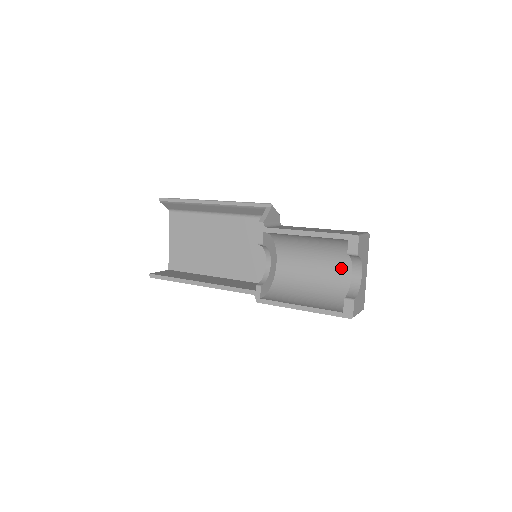
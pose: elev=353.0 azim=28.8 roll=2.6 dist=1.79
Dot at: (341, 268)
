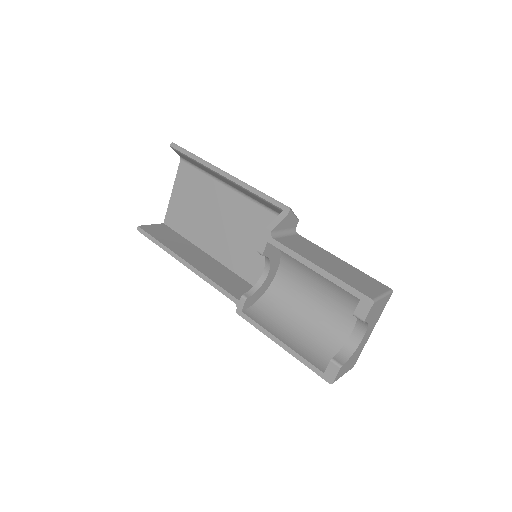
Dot at: (345, 313)
